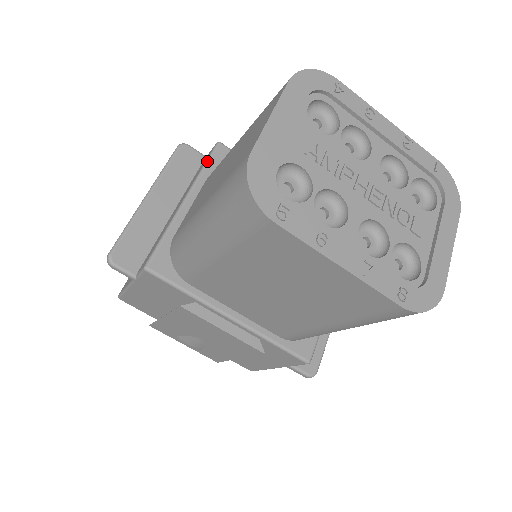
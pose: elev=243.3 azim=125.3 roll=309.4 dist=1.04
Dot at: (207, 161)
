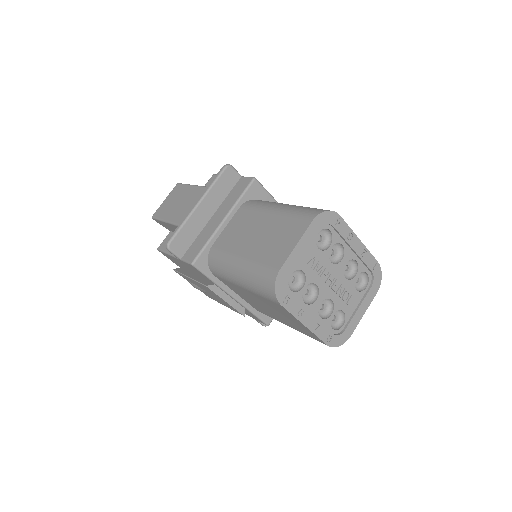
Dot at: (244, 193)
